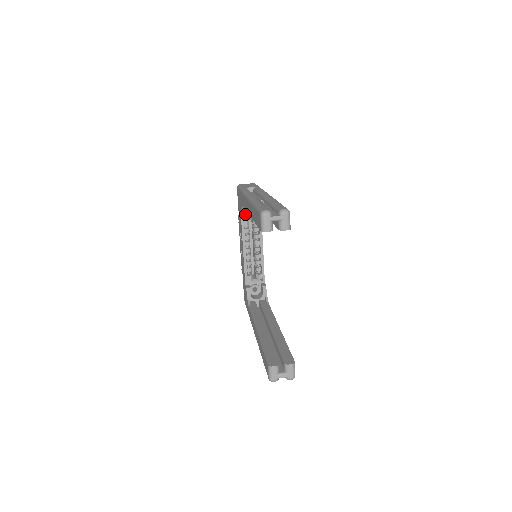
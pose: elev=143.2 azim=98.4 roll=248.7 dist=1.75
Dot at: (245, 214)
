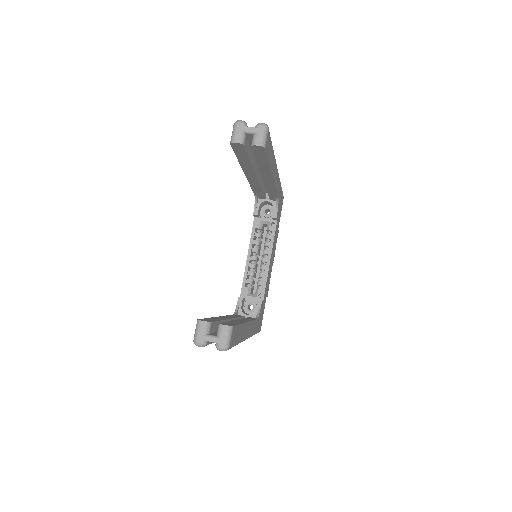
Dot at: (258, 211)
